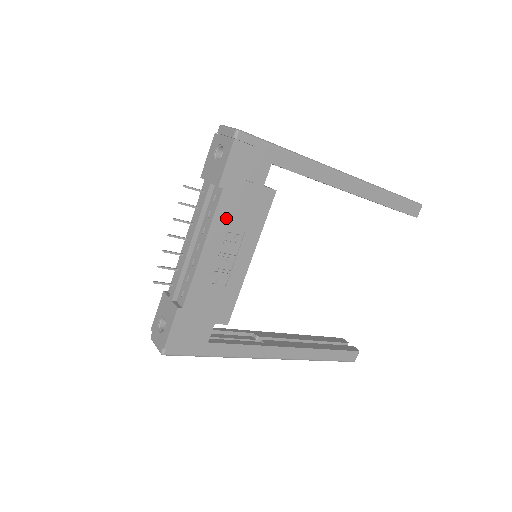
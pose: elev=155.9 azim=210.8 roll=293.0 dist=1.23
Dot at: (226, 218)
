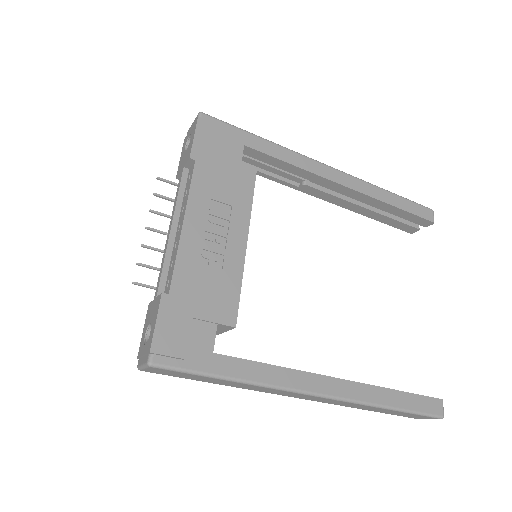
Dot at: (205, 191)
